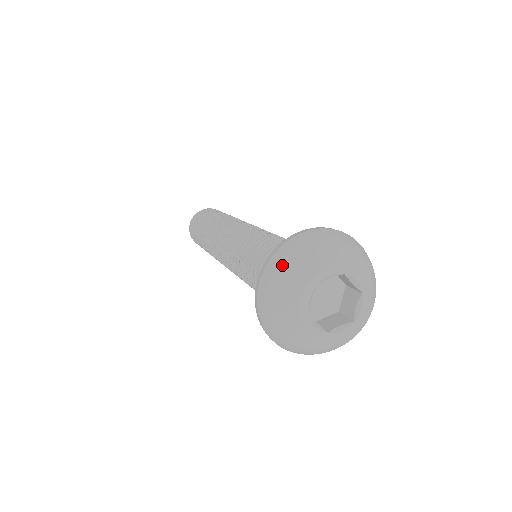
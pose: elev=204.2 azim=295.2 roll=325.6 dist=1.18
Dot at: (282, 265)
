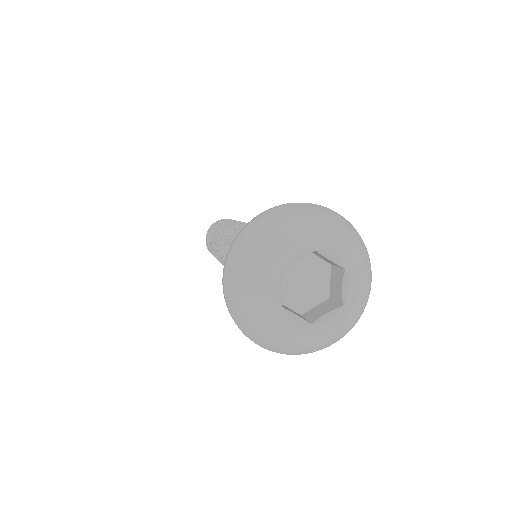
Dot at: (241, 254)
